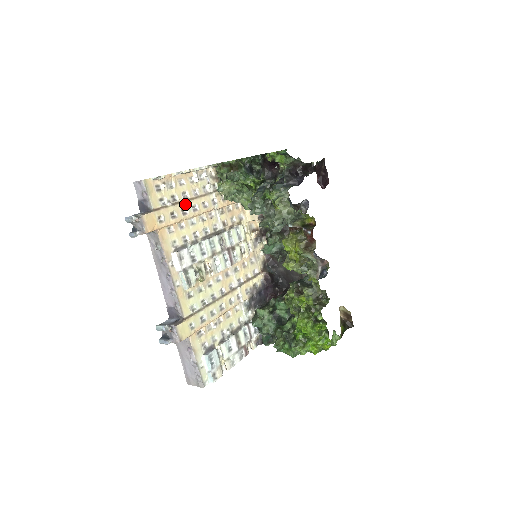
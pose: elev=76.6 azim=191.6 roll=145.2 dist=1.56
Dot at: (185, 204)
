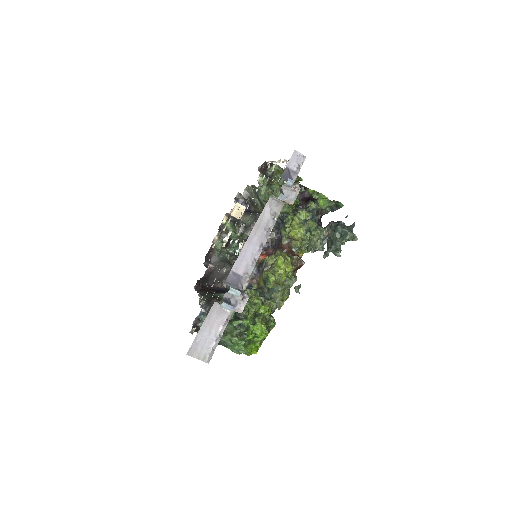
Dot at: occluded
